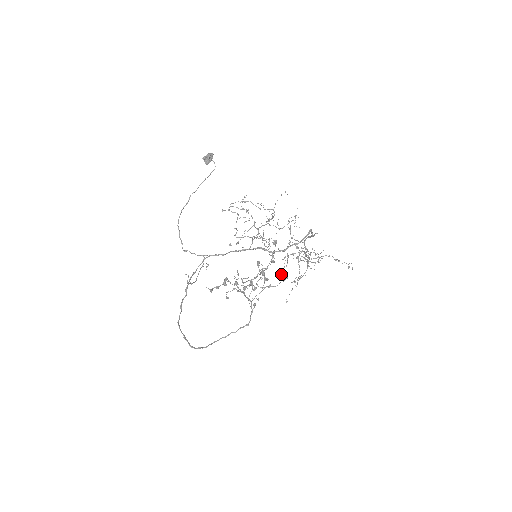
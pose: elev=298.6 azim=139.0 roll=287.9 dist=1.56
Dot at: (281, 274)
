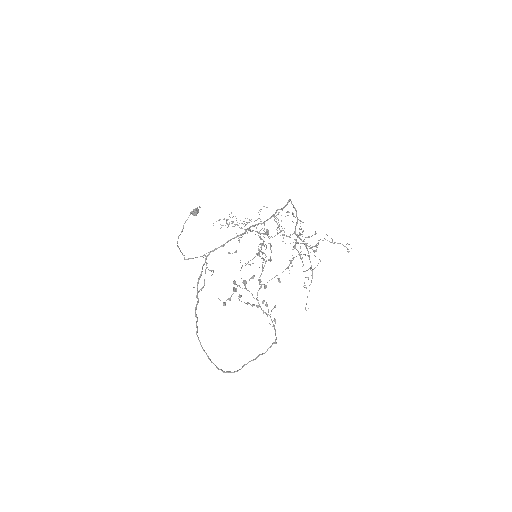
Dot at: occluded
